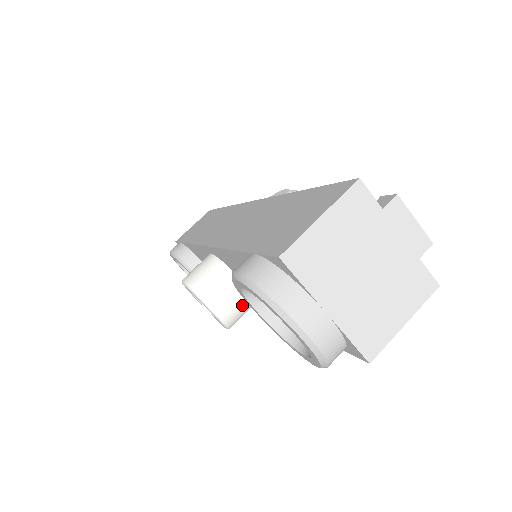
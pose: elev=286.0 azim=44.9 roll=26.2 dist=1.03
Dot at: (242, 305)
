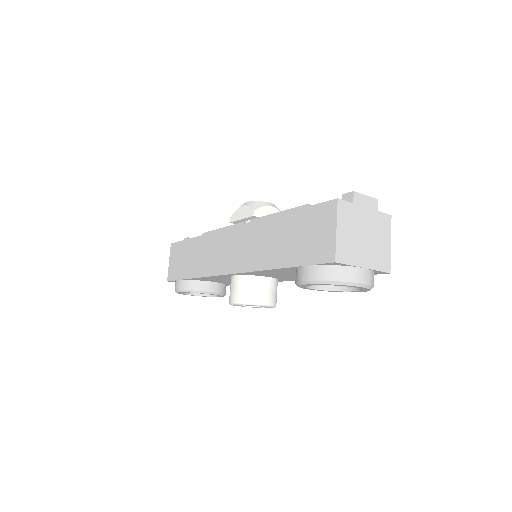
Dot at: (276, 289)
